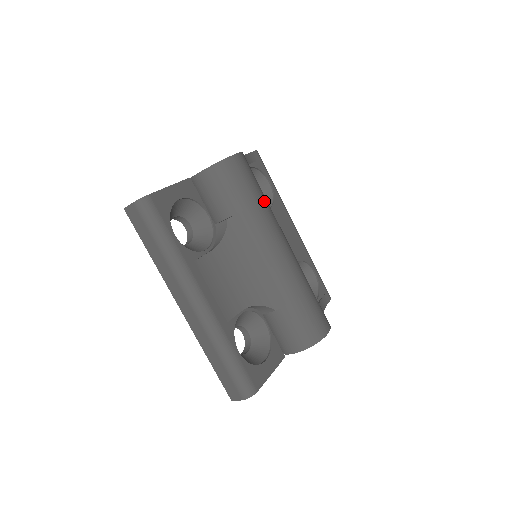
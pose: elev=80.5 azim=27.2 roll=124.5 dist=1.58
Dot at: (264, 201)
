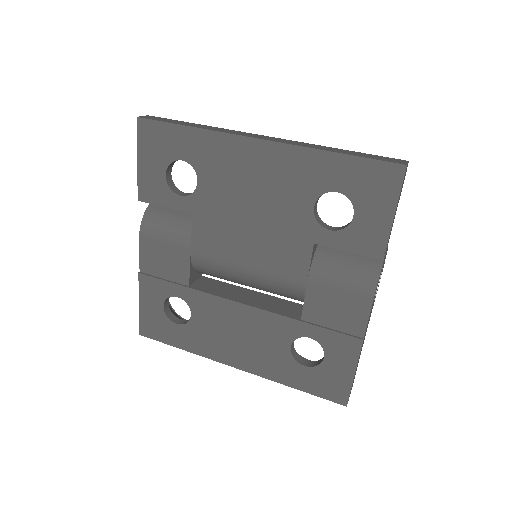
Dot at: occluded
